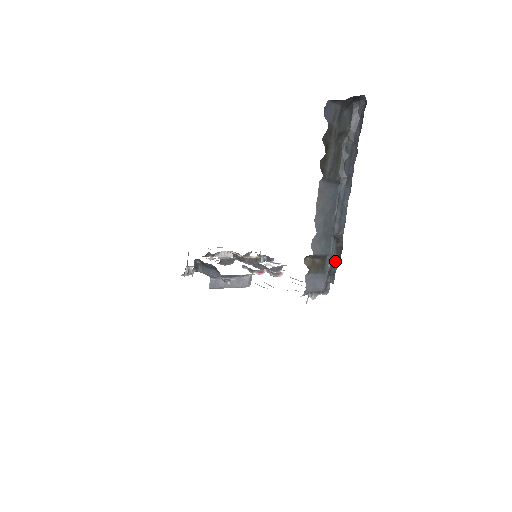
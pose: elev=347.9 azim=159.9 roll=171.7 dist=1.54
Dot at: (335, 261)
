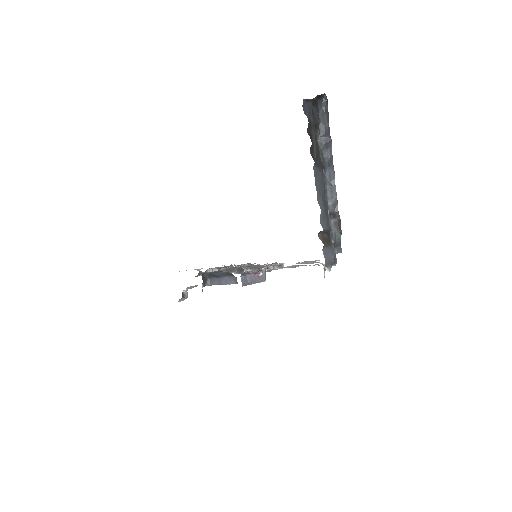
Dot at: (337, 234)
